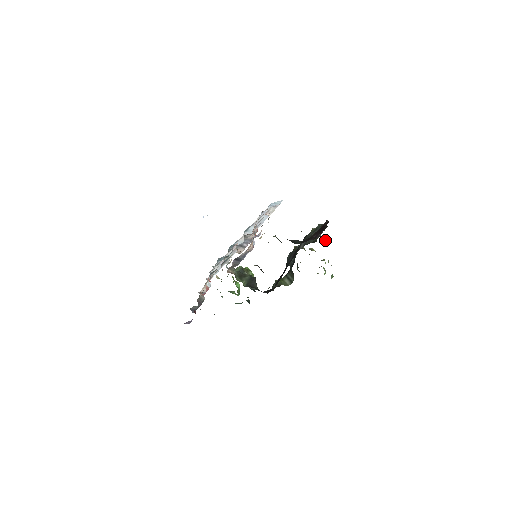
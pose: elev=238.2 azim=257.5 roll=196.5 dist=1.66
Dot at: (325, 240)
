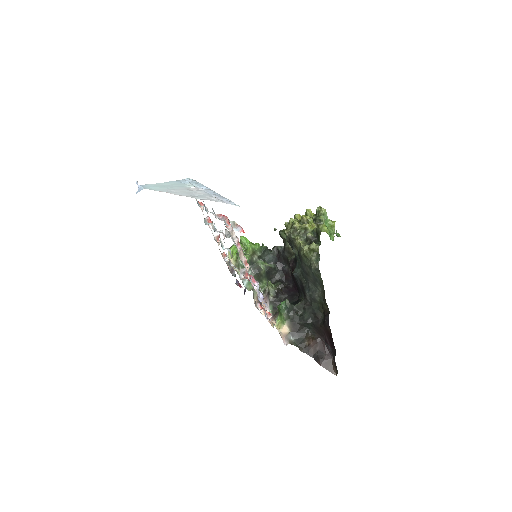
Dot at: (319, 231)
